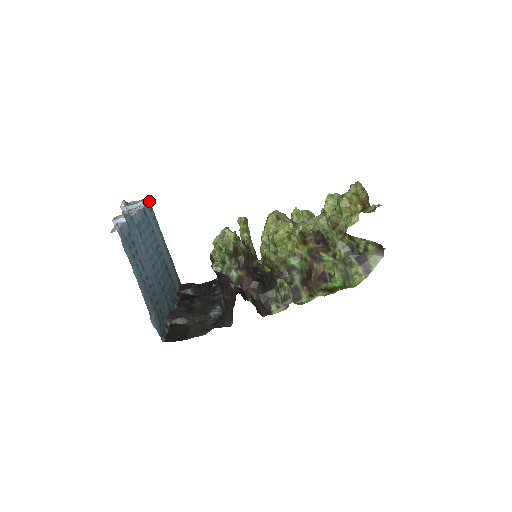
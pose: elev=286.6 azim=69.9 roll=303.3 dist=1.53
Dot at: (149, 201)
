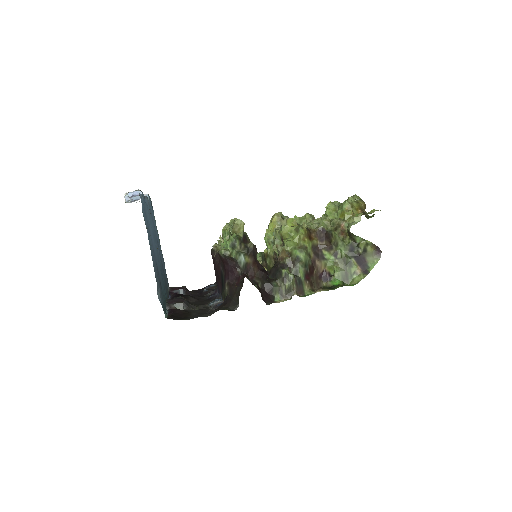
Dot at: (150, 199)
